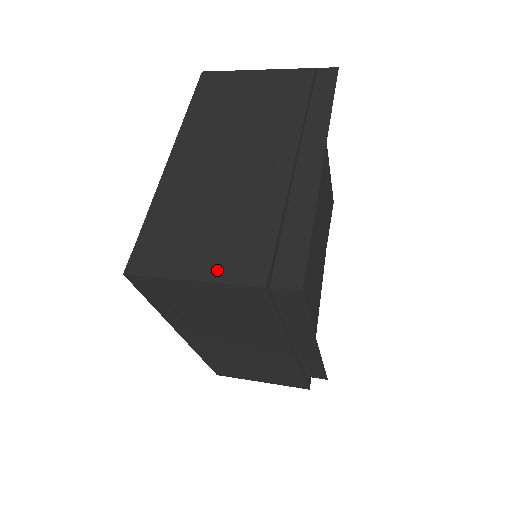
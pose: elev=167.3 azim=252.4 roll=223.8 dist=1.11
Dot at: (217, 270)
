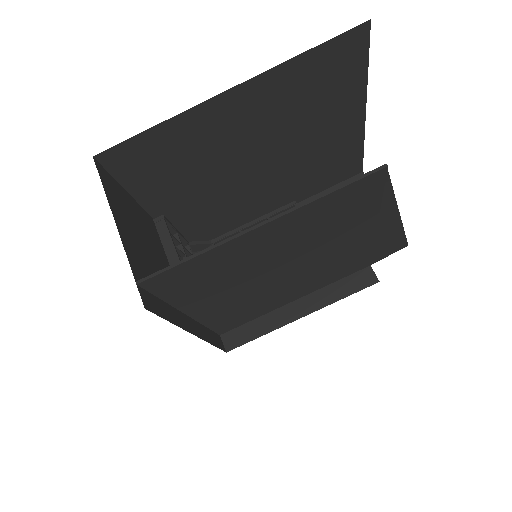
Dot at: occluded
